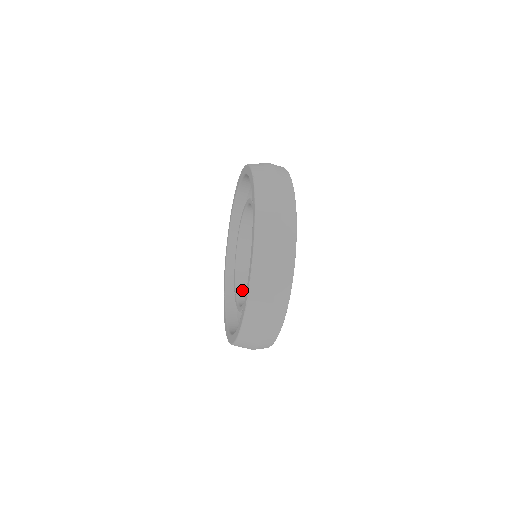
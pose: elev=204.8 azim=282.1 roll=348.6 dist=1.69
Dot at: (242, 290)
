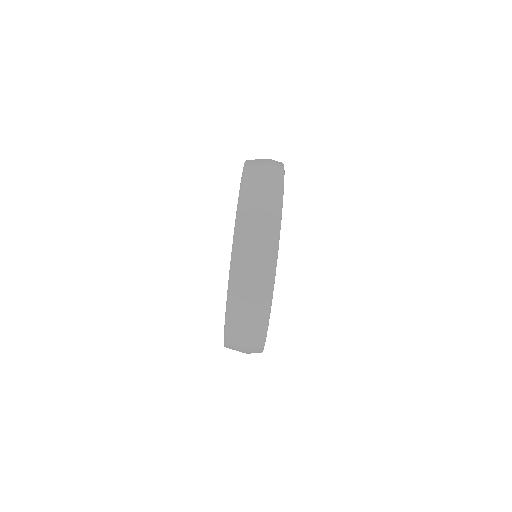
Dot at: occluded
